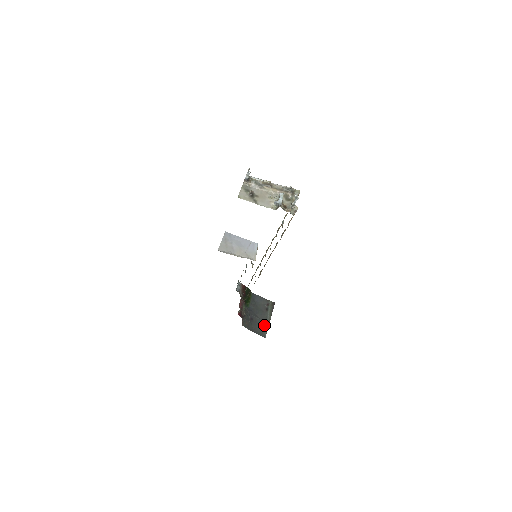
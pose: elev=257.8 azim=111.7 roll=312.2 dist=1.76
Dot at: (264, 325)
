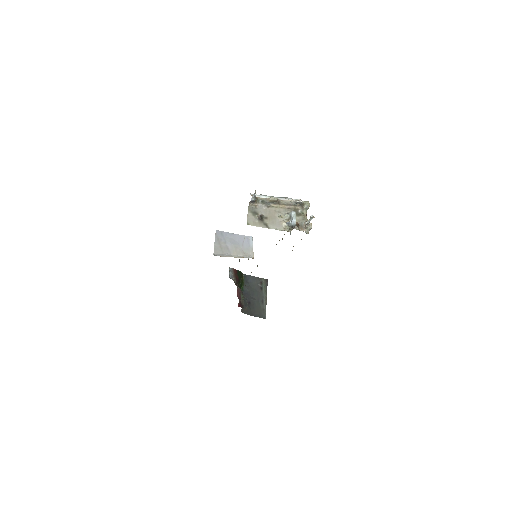
Dot at: (262, 306)
